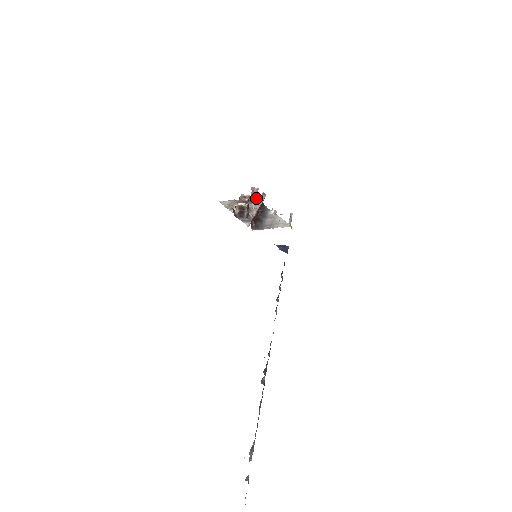
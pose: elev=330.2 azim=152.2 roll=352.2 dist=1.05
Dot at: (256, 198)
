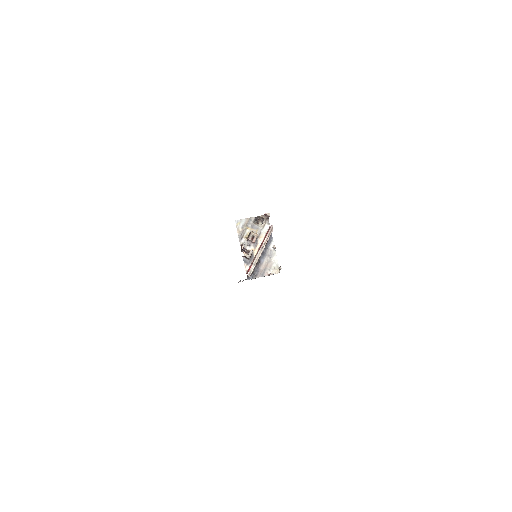
Dot at: (268, 217)
